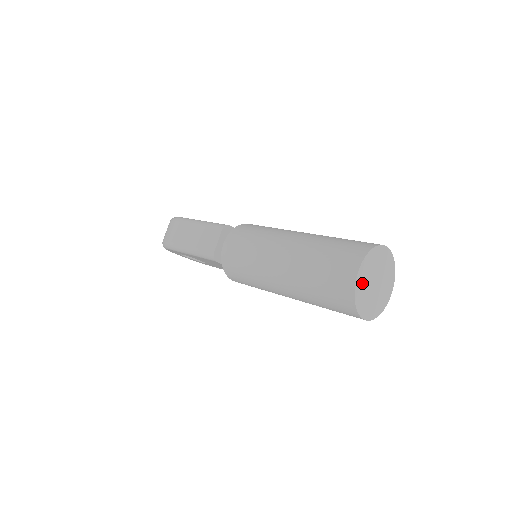
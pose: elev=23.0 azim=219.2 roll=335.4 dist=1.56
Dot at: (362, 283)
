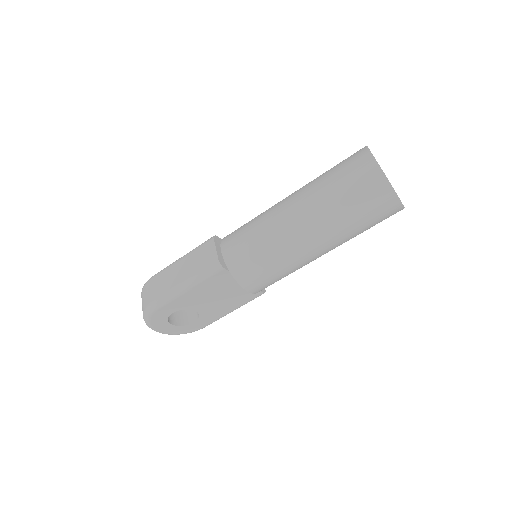
Dot at: occluded
